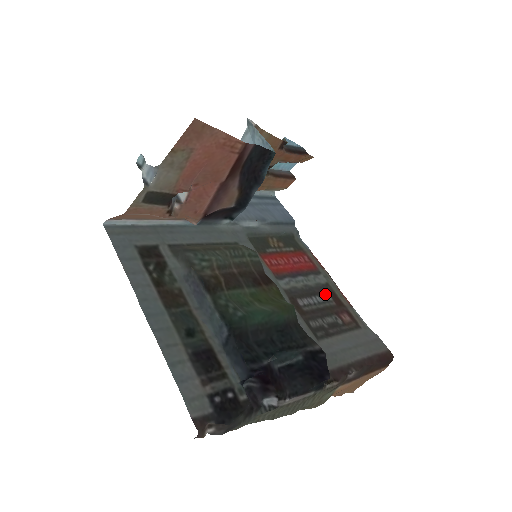
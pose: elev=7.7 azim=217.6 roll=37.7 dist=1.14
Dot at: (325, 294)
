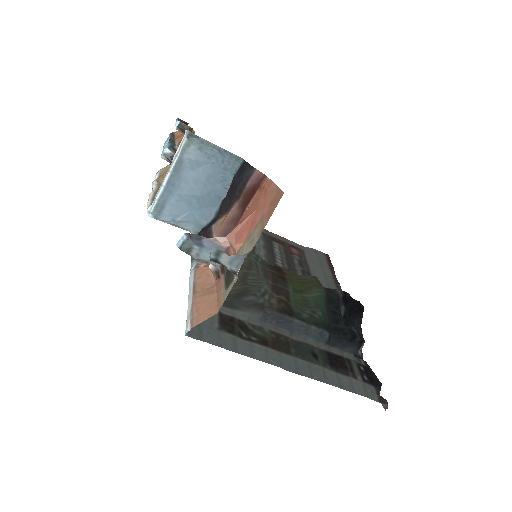
Dot at: (273, 243)
